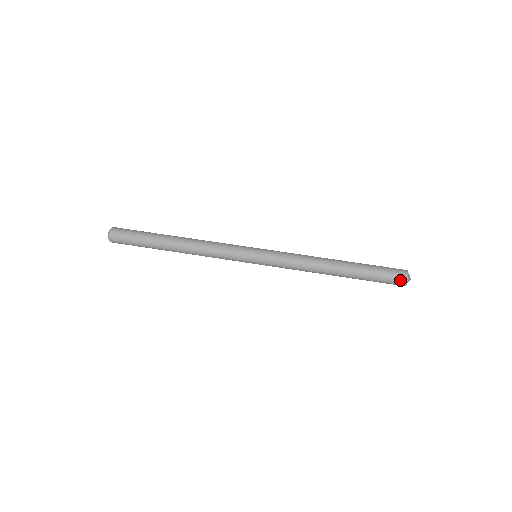
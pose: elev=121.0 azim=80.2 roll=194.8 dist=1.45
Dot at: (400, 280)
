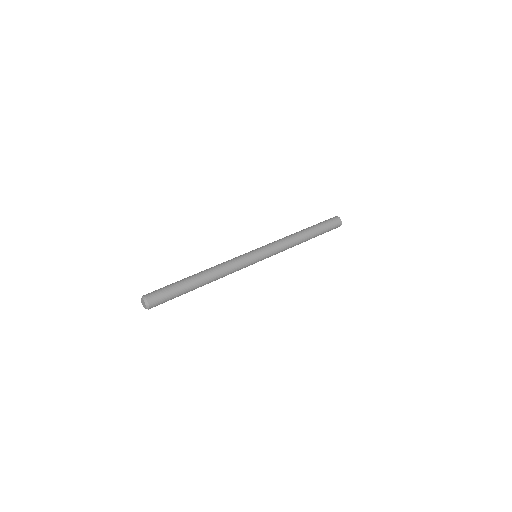
Dot at: (335, 218)
